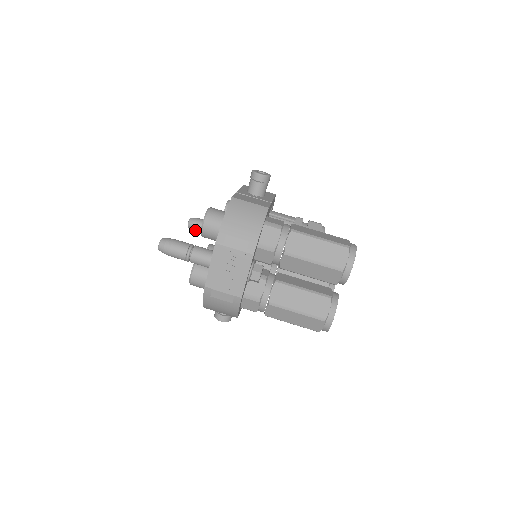
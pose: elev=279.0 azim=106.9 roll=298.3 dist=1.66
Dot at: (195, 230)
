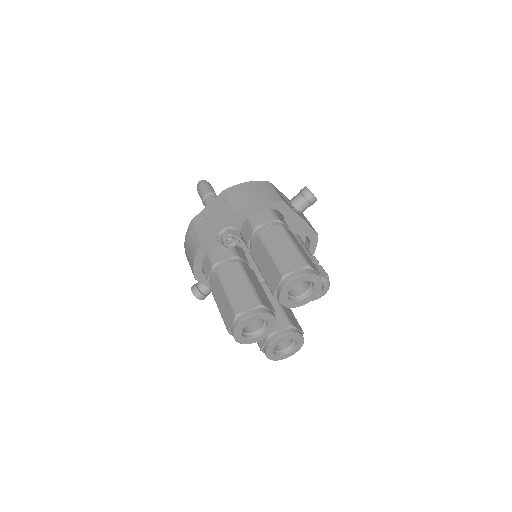
Dot at: occluded
